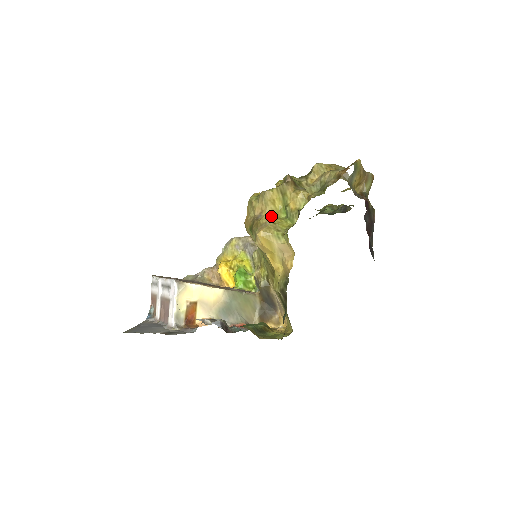
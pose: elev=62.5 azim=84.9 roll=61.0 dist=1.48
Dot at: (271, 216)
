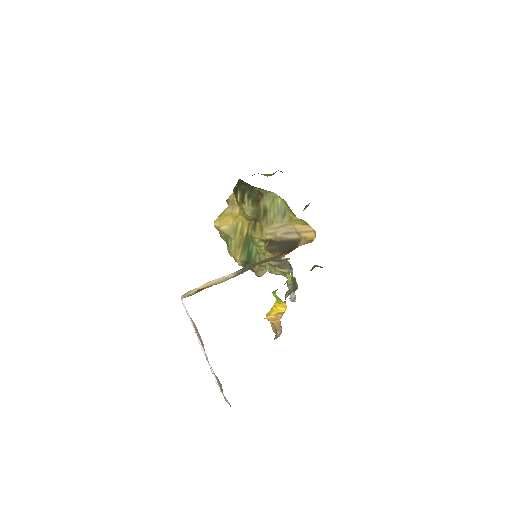
Dot at: occluded
